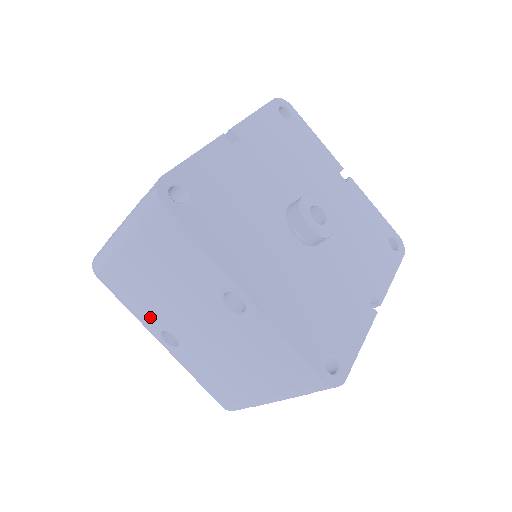
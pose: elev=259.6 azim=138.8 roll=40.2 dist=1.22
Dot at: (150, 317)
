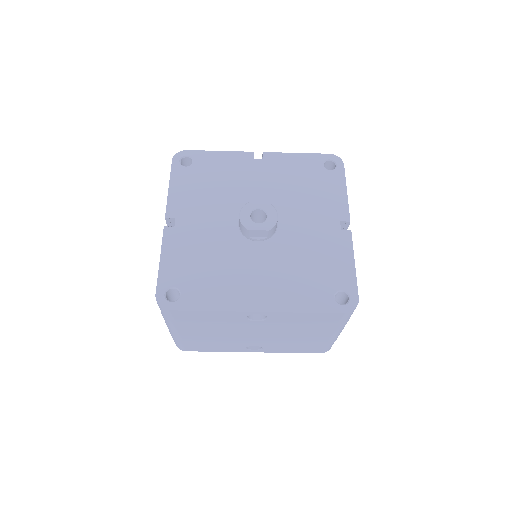
Dot at: (232, 347)
